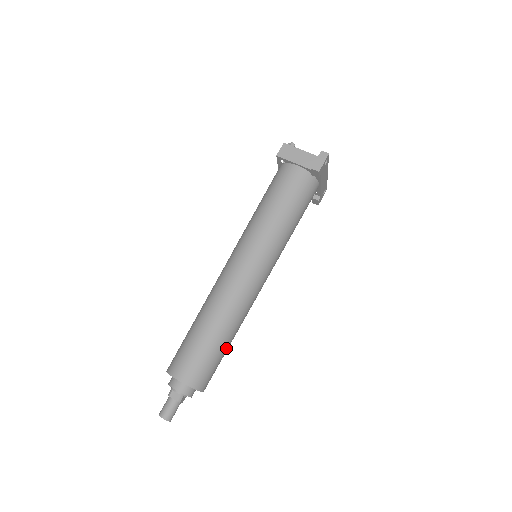
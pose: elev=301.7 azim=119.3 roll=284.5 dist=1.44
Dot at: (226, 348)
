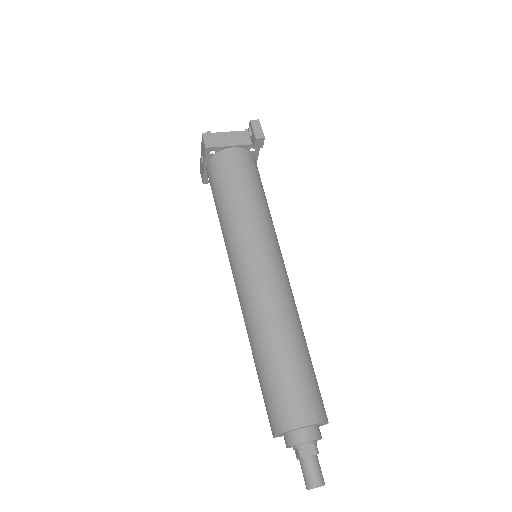
Dot at: occluded
